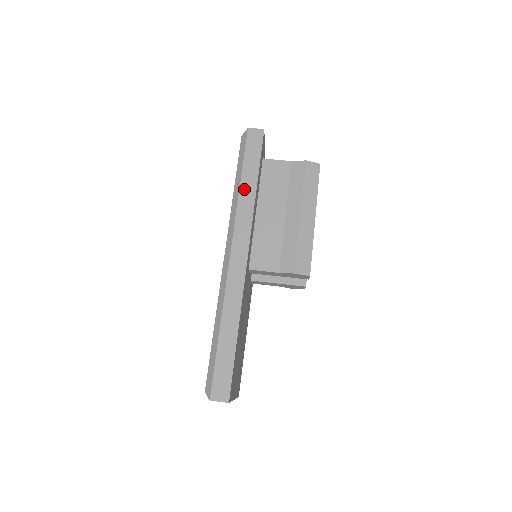
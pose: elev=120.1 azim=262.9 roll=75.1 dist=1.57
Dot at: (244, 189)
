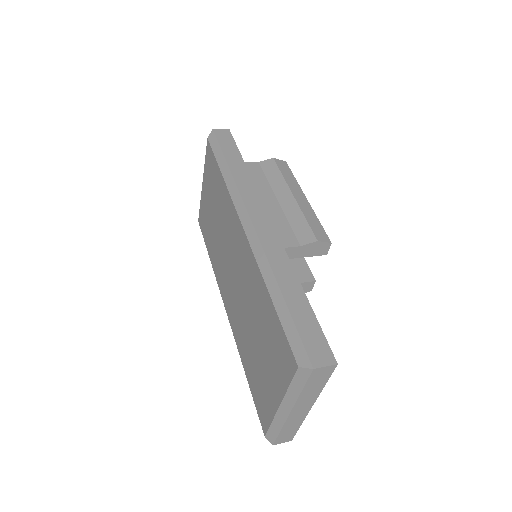
Dot at: (235, 170)
